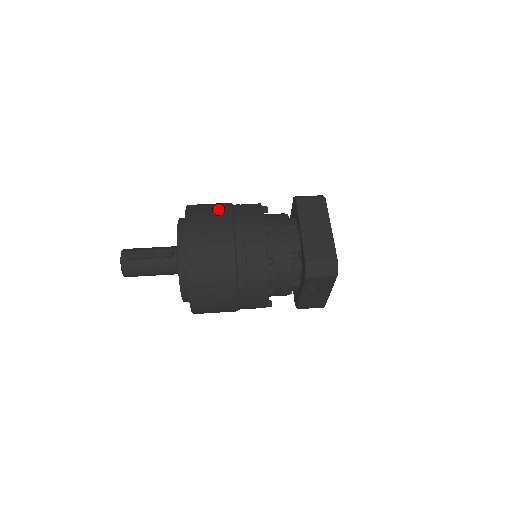
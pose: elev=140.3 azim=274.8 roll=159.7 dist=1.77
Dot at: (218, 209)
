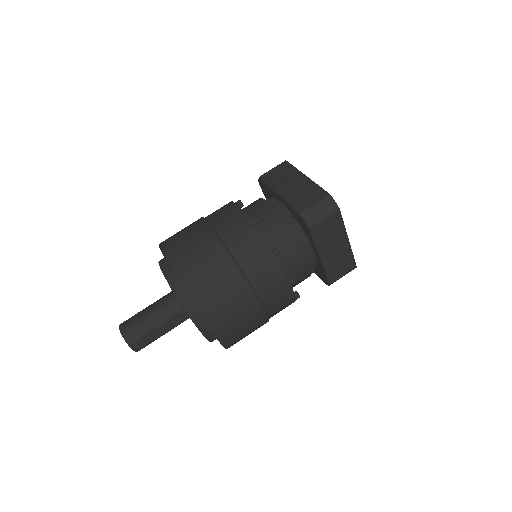
Dot at: (234, 293)
